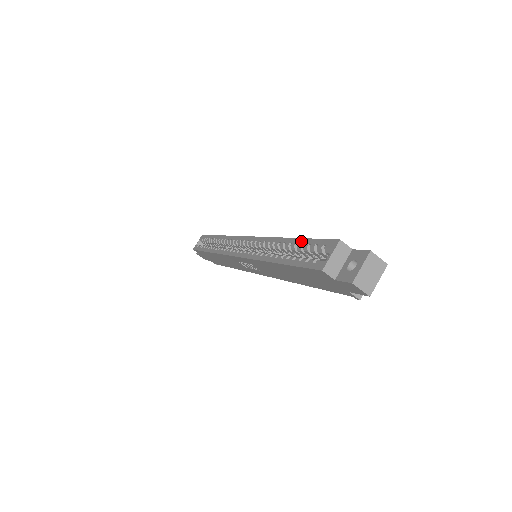
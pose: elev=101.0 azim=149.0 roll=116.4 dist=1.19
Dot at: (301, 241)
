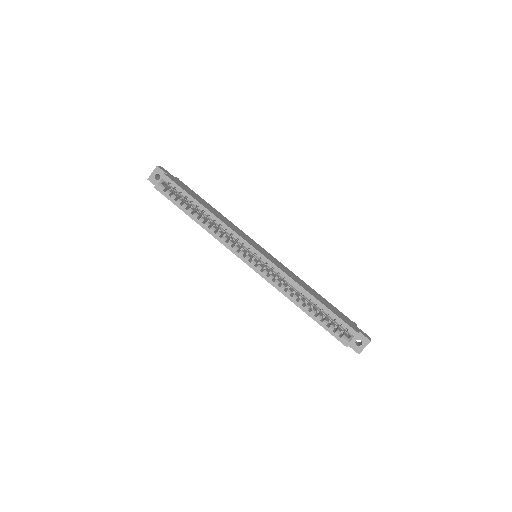
Dot at: (327, 310)
